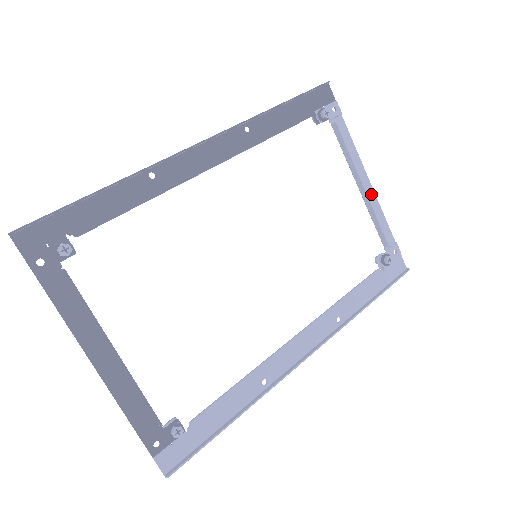
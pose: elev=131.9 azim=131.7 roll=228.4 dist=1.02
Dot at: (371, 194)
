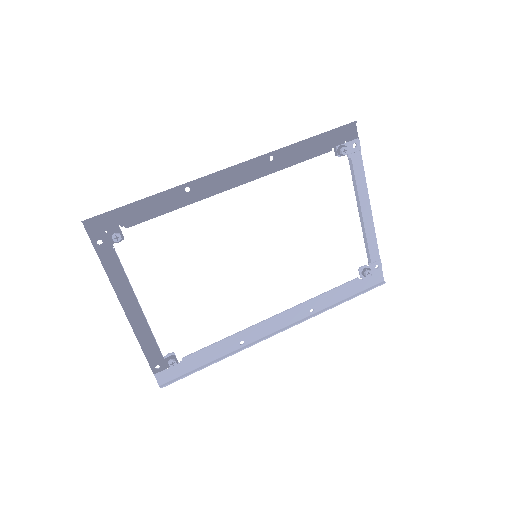
Dot at: (369, 219)
